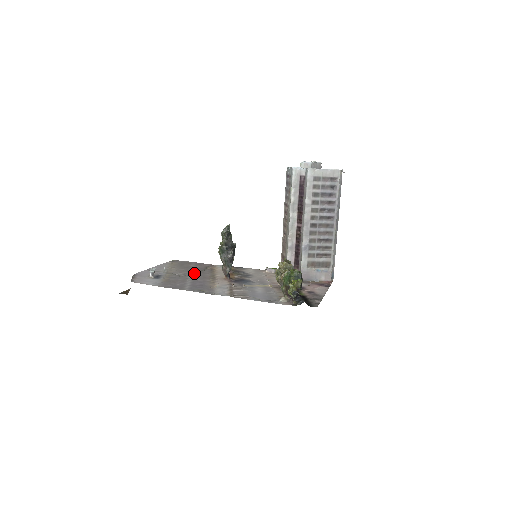
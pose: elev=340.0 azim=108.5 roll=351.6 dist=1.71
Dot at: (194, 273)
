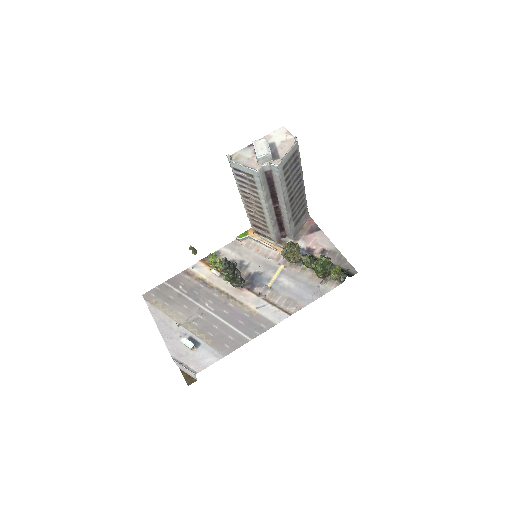
Dot at: (203, 304)
